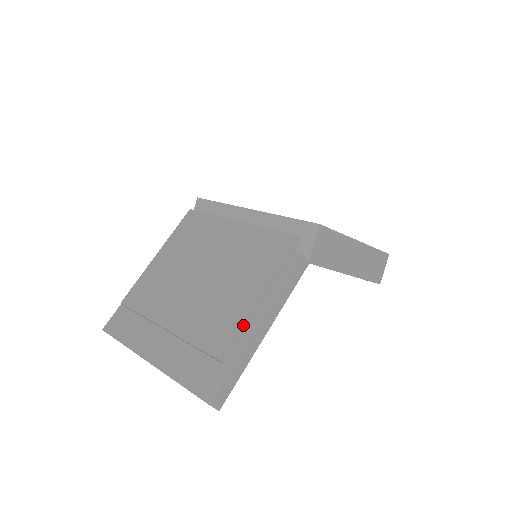
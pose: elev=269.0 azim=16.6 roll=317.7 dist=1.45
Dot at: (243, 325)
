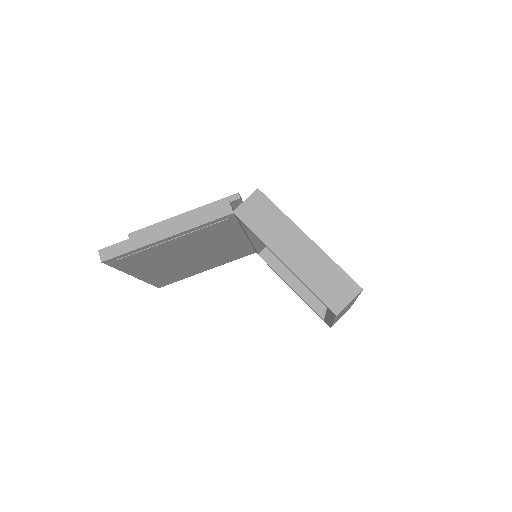
Dot at: (158, 224)
